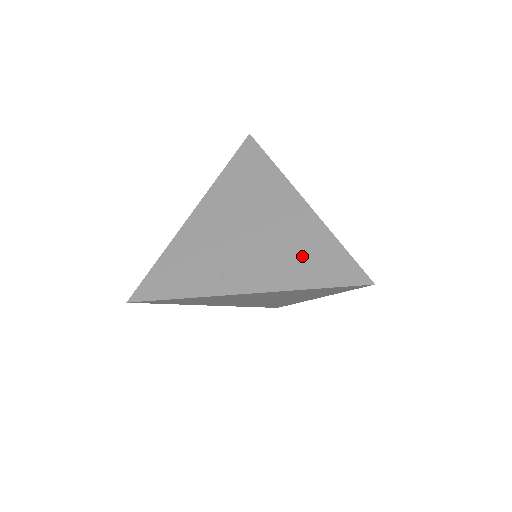
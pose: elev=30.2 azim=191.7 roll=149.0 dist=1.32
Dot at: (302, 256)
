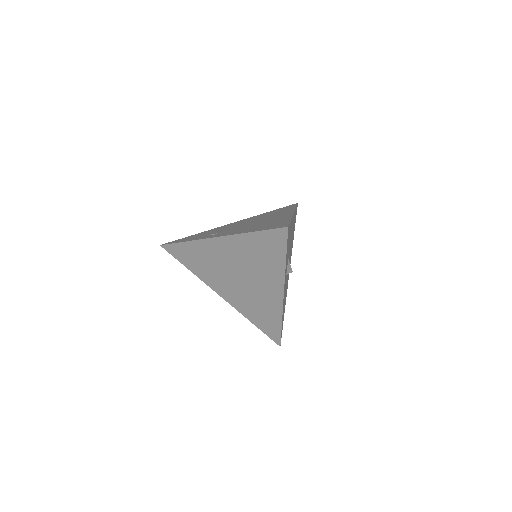
Dot at: (263, 225)
